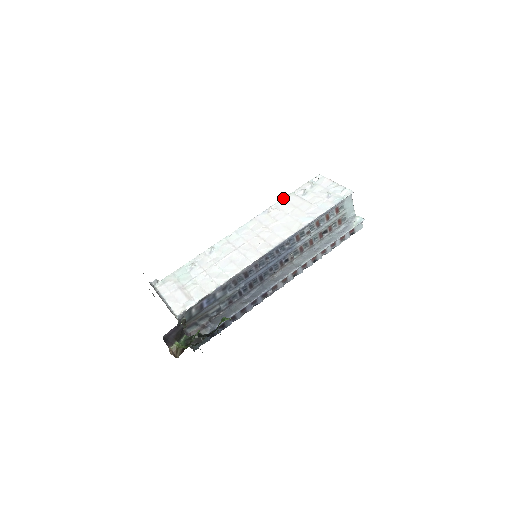
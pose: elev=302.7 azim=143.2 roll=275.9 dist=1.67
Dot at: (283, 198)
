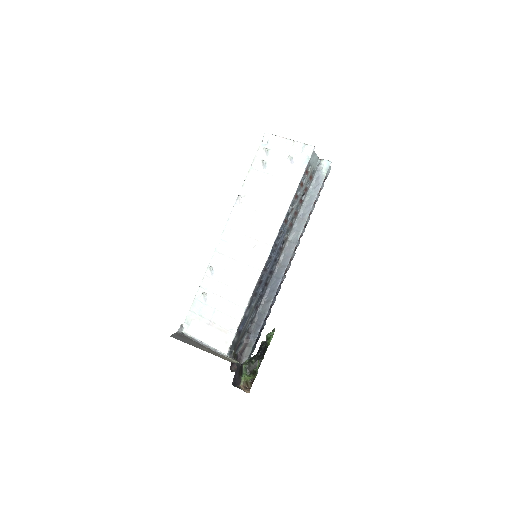
Dot at: (245, 179)
